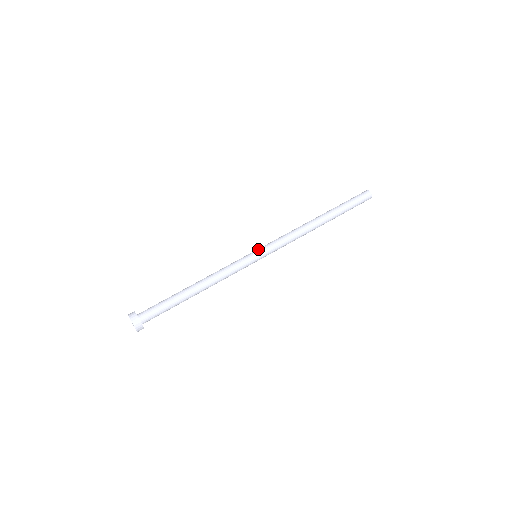
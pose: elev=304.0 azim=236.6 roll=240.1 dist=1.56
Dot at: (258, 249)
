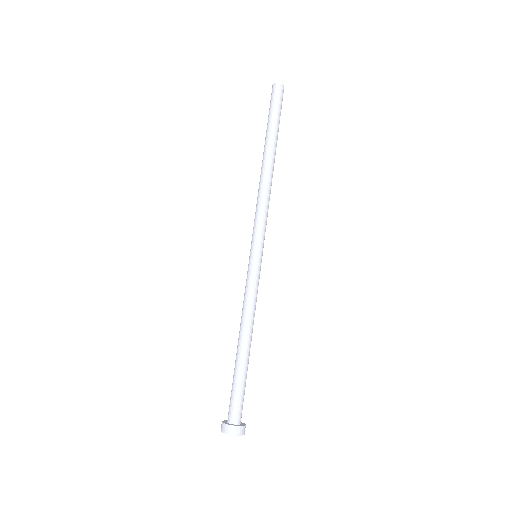
Dot at: (257, 249)
